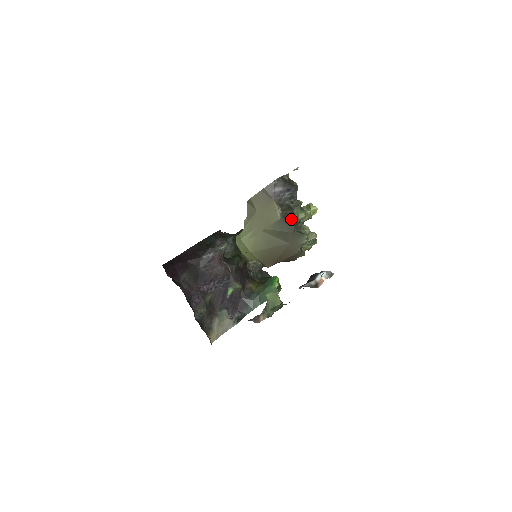
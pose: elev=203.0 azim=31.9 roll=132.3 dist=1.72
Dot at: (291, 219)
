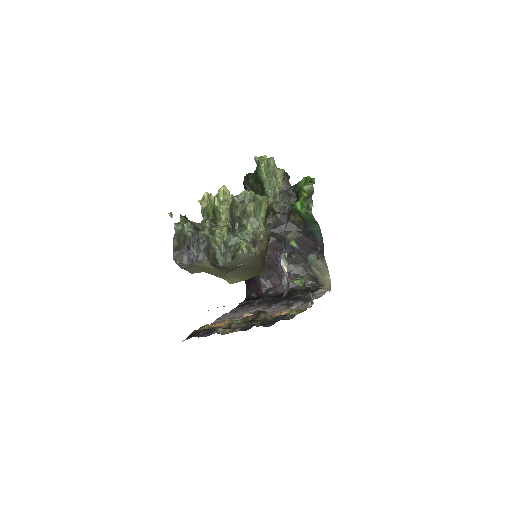
Dot at: (217, 264)
